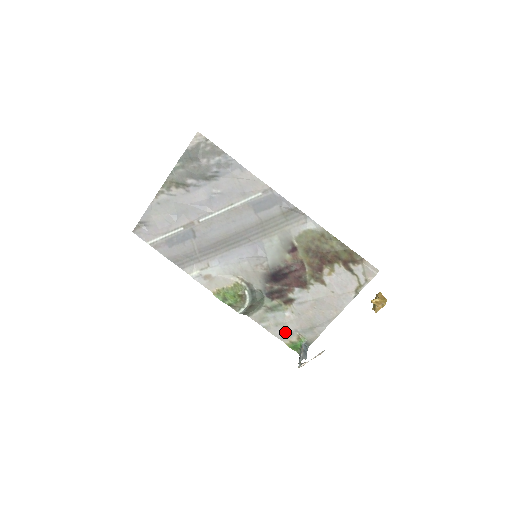
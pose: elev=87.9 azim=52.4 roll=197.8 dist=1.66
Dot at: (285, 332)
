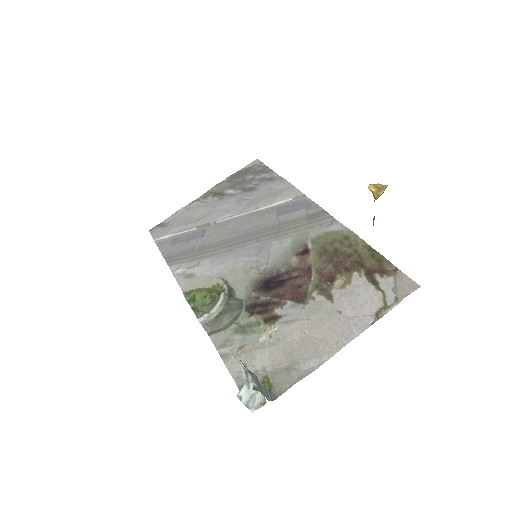
Dot at: occluded
